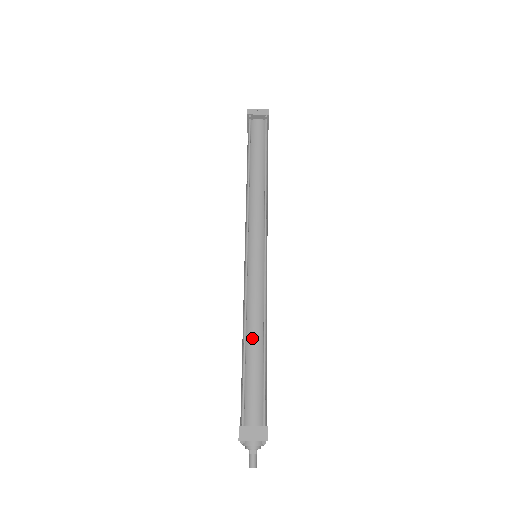
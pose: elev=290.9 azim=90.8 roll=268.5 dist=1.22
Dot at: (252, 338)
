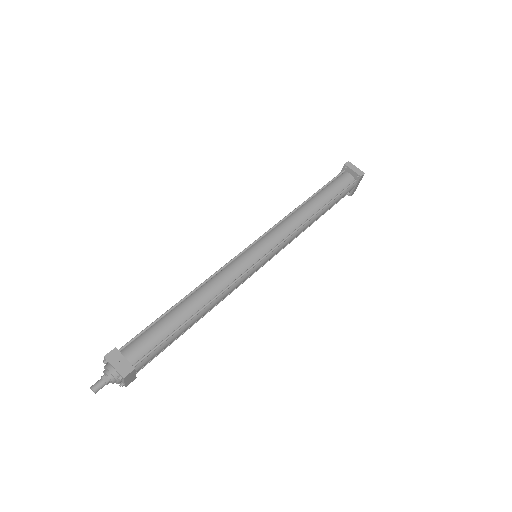
Dot at: (192, 300)
